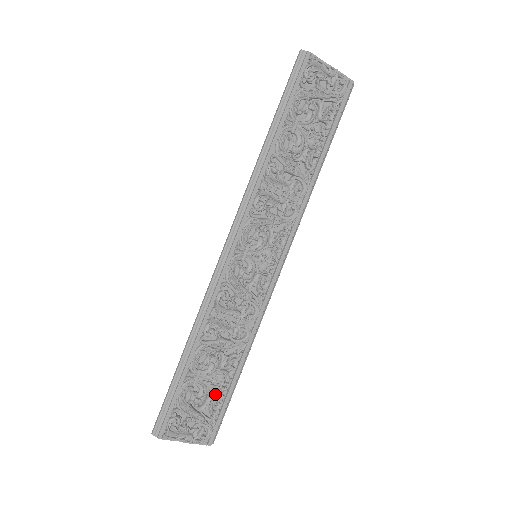
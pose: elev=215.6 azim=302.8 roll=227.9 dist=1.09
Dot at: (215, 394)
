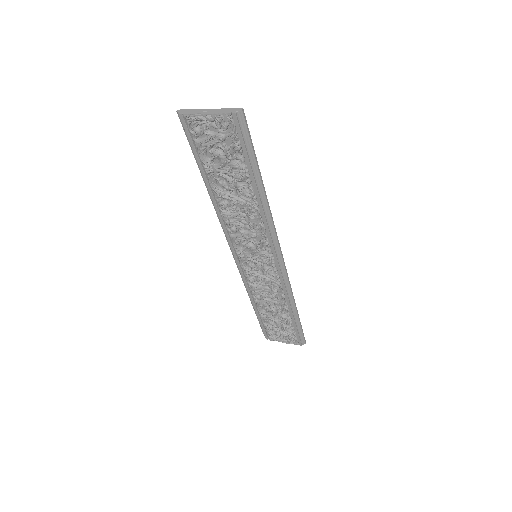
Dot at: (285, 324)
